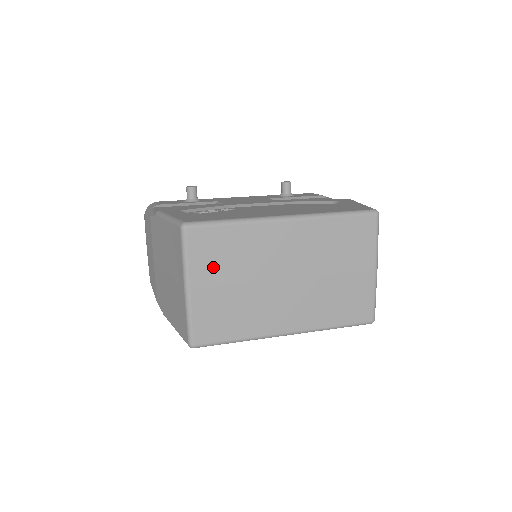
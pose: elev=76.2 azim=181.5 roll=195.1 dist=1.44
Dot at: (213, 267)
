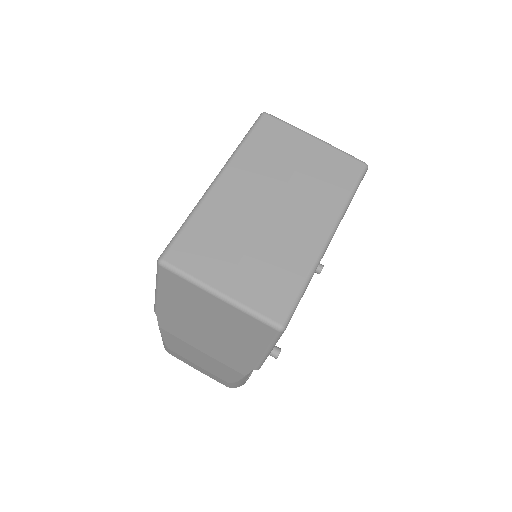
Dot at: (215, 260)
